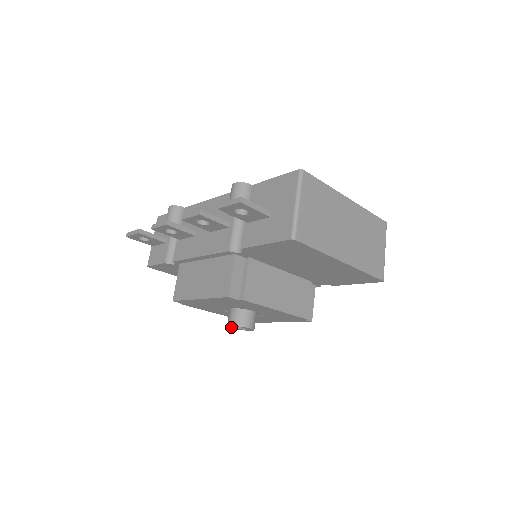
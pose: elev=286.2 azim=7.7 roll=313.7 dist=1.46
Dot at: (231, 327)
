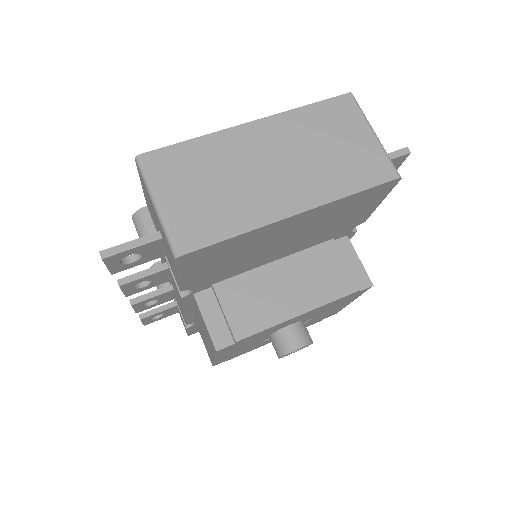
Dot at: (287, 355)
